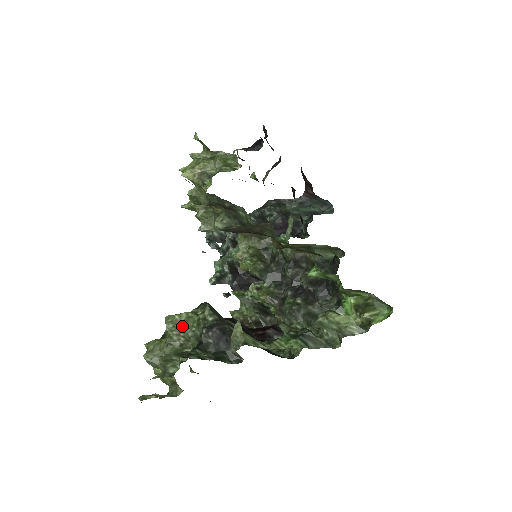
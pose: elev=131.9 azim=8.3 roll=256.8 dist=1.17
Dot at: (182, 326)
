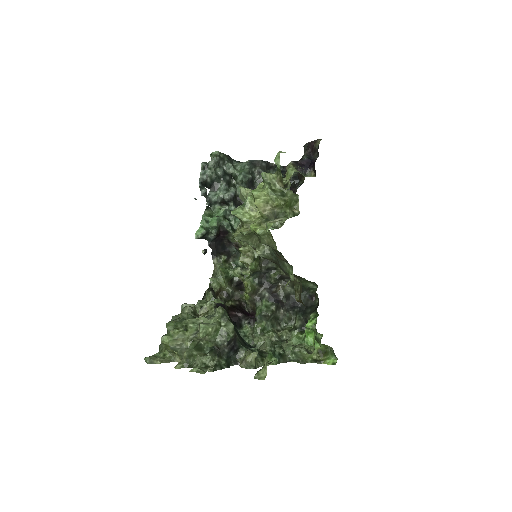
Dot at: (210, 335)
